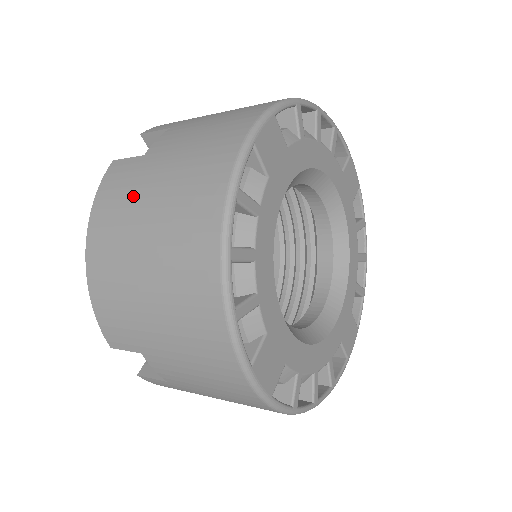
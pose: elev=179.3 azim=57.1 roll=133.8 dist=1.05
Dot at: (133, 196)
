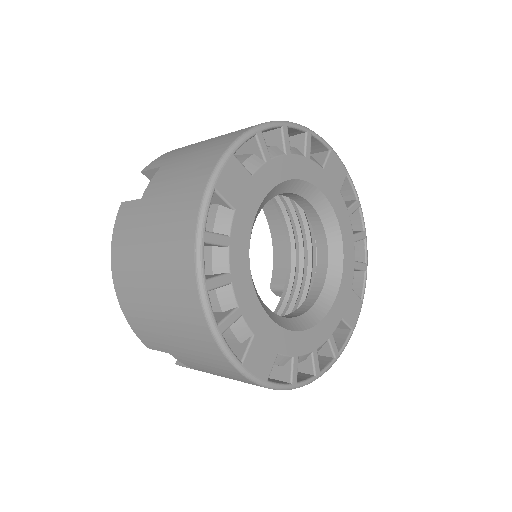
Dot at: (136, 237)
